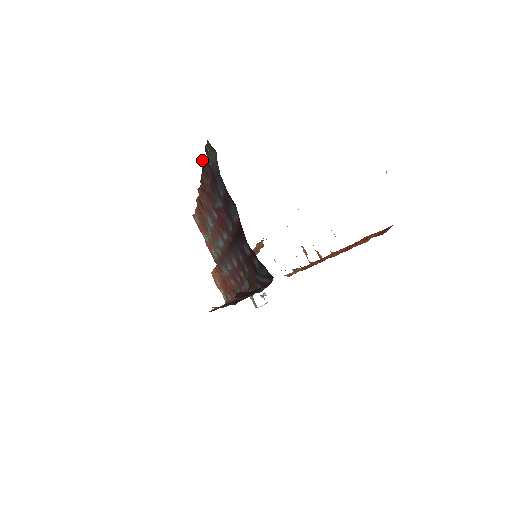
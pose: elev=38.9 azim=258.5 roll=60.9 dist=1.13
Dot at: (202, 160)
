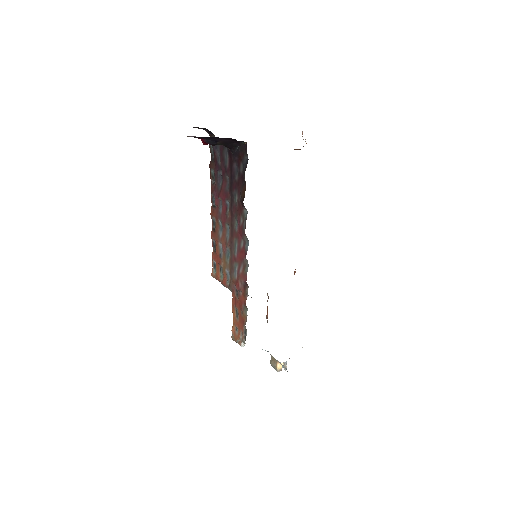
Dot at: (209, 165)
